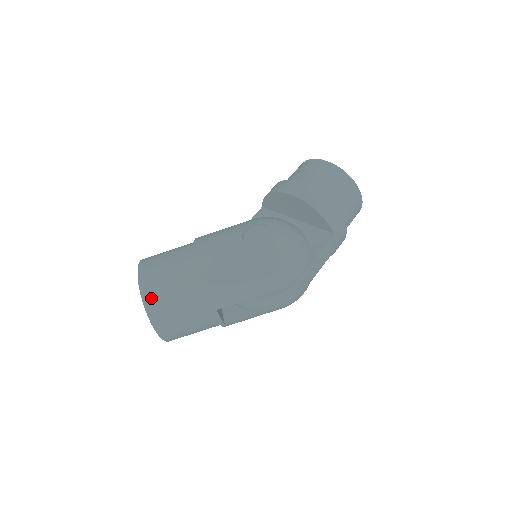
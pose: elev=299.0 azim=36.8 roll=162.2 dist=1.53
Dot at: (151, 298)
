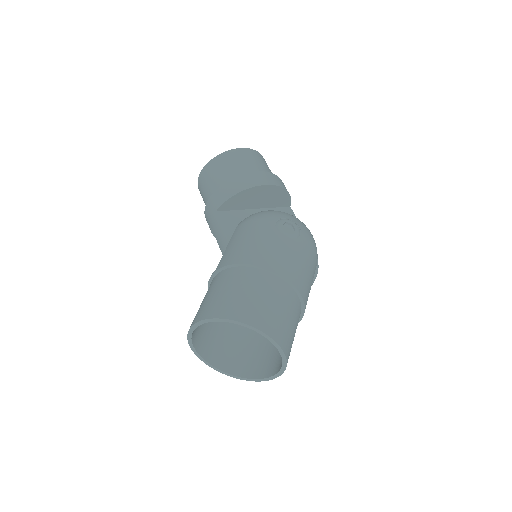
Dot at: (282, 337)
